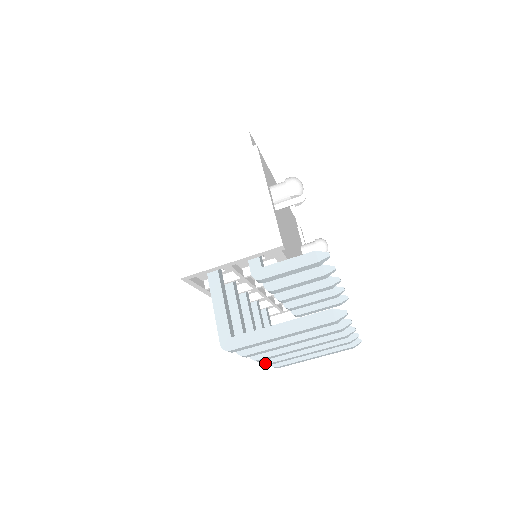
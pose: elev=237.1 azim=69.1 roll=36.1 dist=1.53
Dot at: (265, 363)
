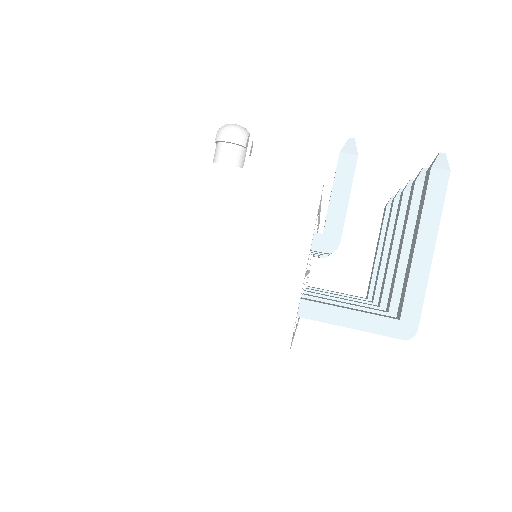
Dot at: occluded
